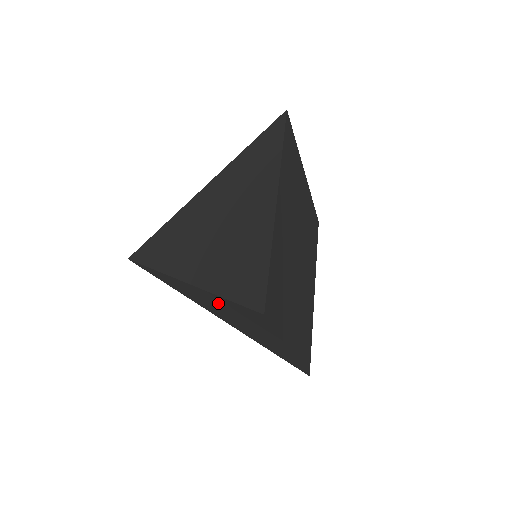
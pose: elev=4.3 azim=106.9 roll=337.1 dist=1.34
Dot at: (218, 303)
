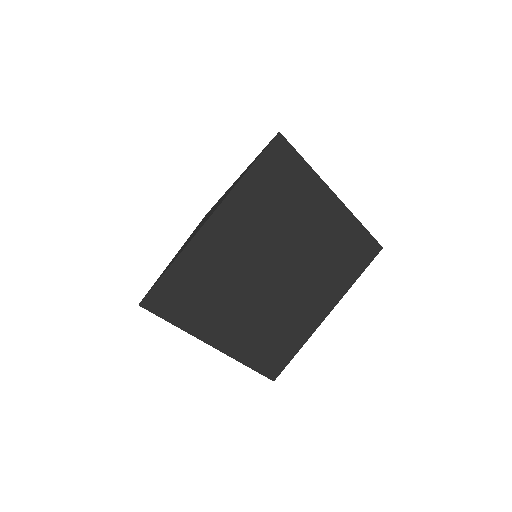
Dot at: occluded
